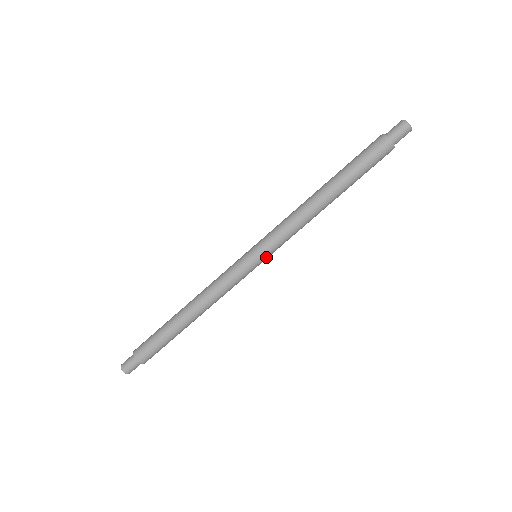
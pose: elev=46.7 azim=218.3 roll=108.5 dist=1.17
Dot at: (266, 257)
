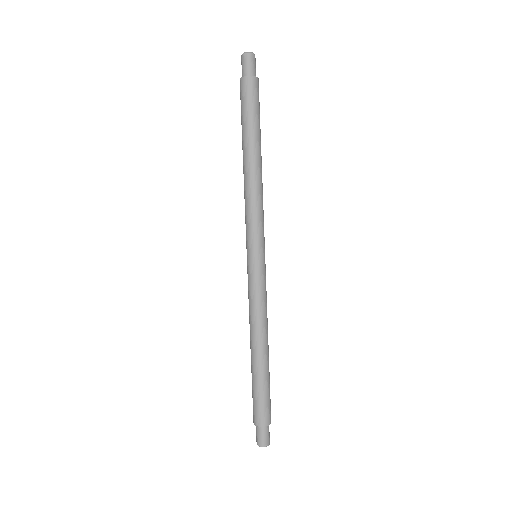
Dot at: (260, 248)
